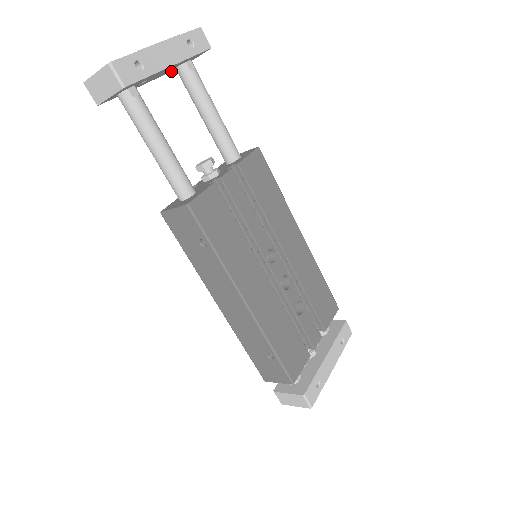
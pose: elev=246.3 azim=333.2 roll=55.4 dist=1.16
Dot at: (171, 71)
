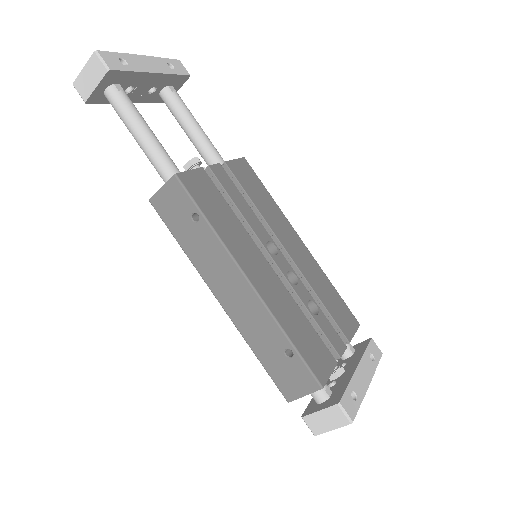
Dot at: (156, 102)
